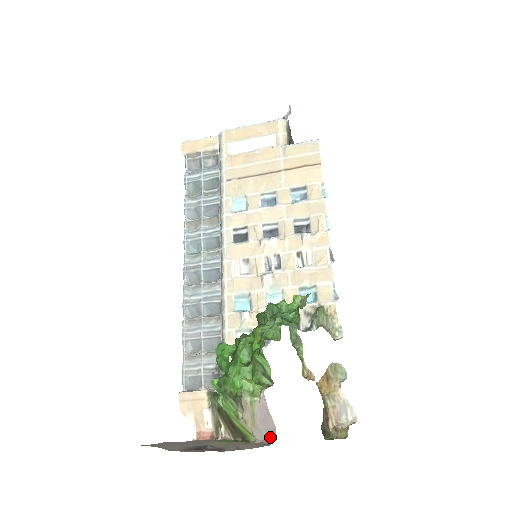
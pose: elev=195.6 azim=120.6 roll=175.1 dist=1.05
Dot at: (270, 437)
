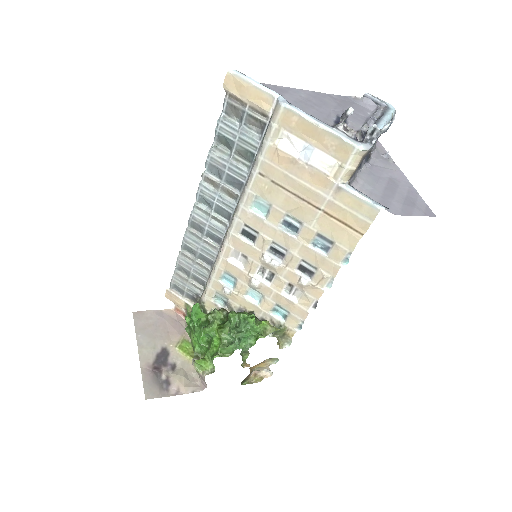
Dot at: (203, 384)
